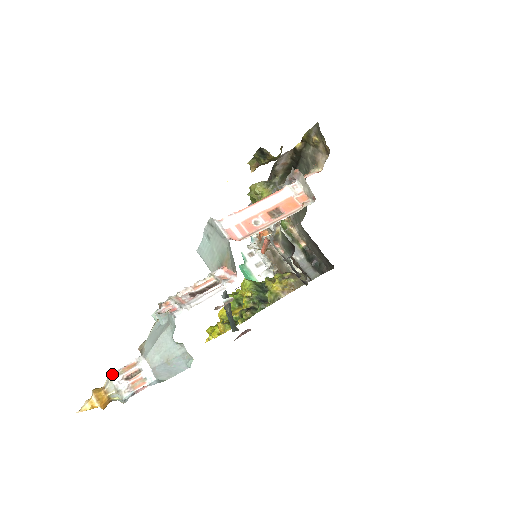
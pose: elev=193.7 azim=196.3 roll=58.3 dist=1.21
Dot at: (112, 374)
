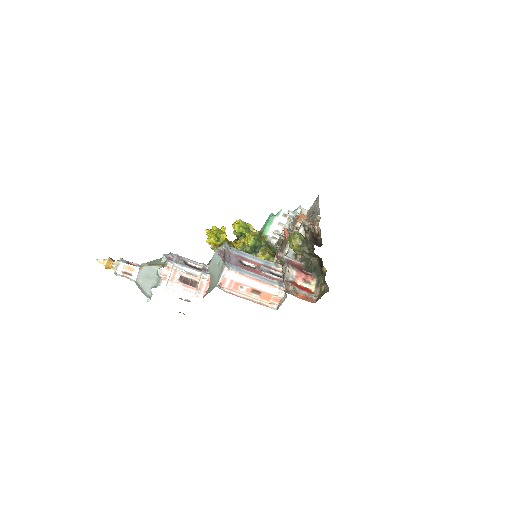
Dot at: (121, 264)
